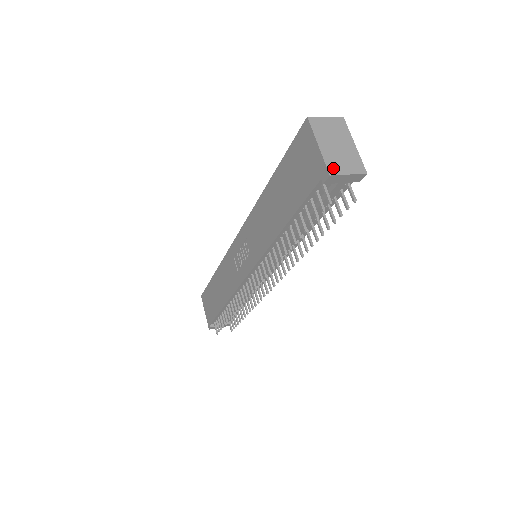
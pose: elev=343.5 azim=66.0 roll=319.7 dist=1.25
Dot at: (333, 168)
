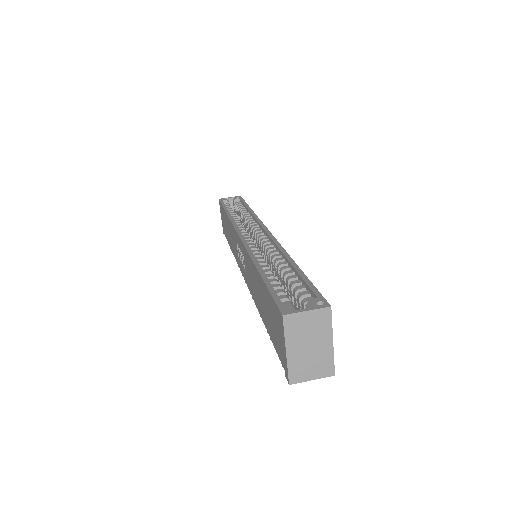
Dot at: (296, 376)
